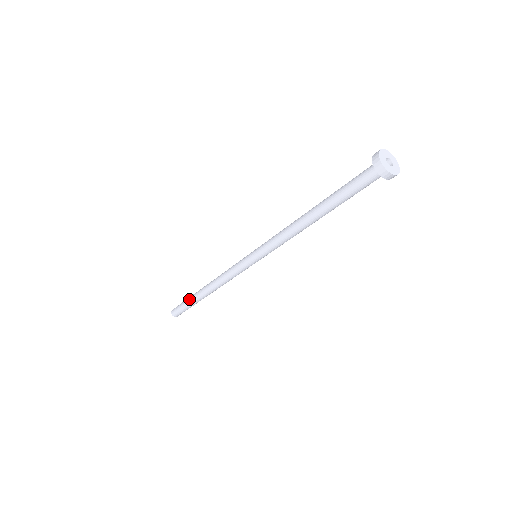
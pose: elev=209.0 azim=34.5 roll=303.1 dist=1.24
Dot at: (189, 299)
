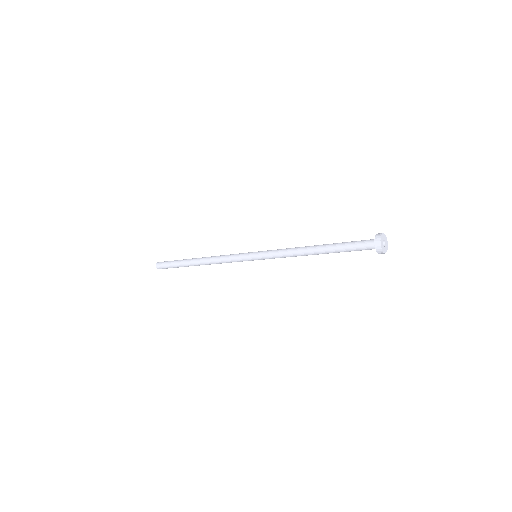
Dot at: (180, 260)
